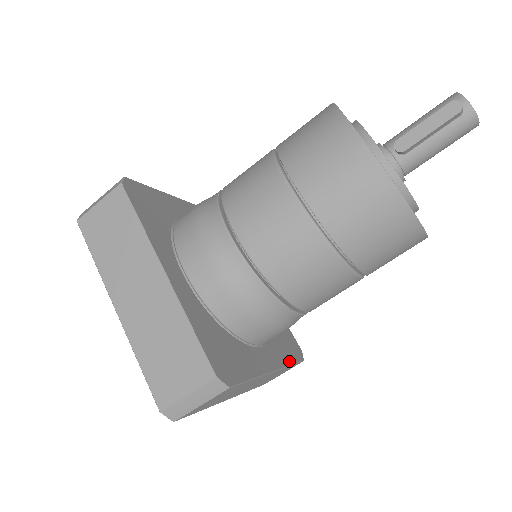
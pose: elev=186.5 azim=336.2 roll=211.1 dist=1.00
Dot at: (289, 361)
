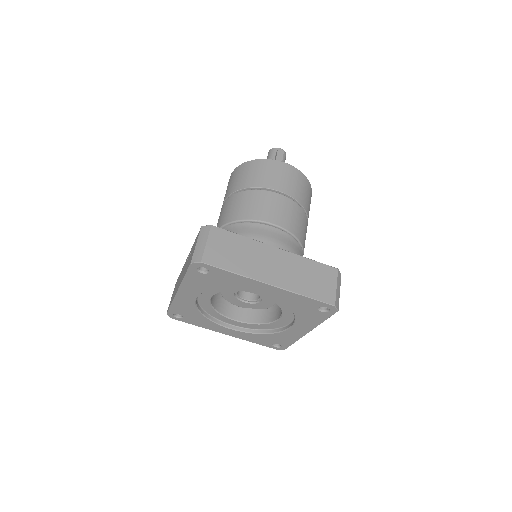
Dot at: occluded
